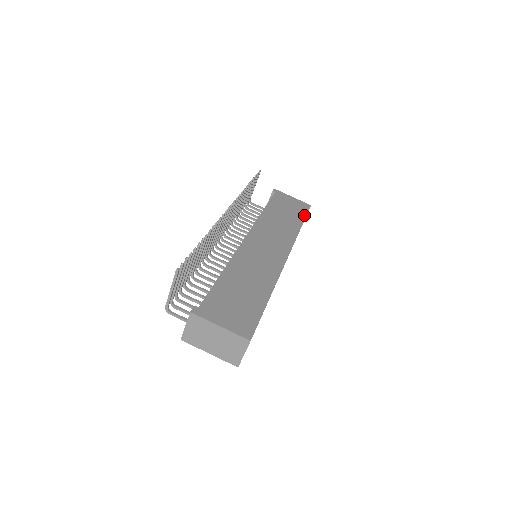
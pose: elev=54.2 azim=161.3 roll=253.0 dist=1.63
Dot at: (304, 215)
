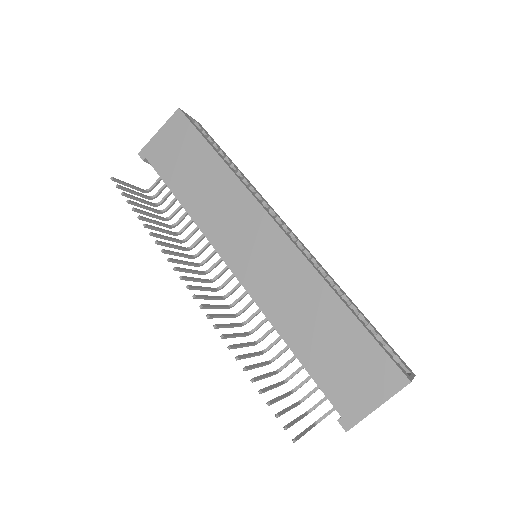
Dot at: (198, 137)
